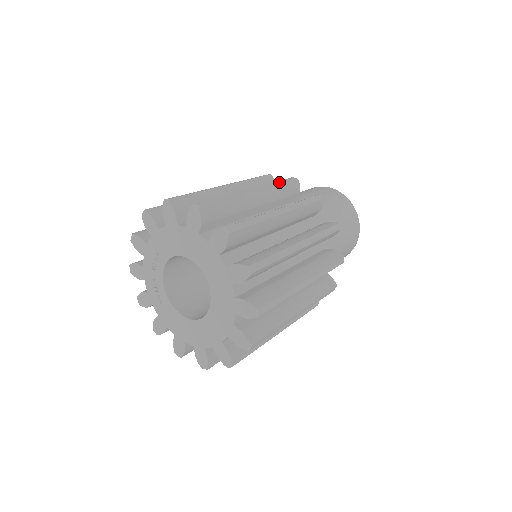
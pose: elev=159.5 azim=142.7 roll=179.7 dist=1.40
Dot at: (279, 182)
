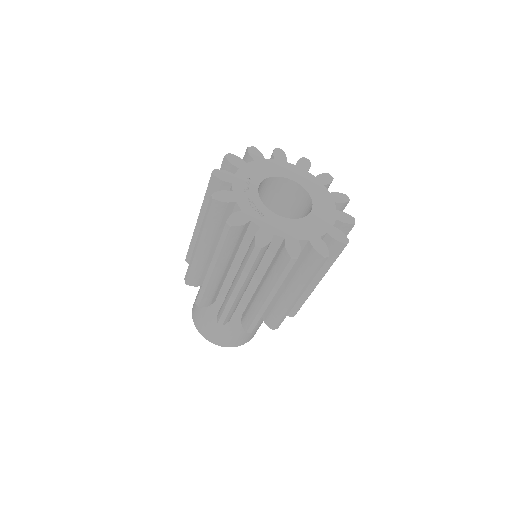
Dot at: occluded
